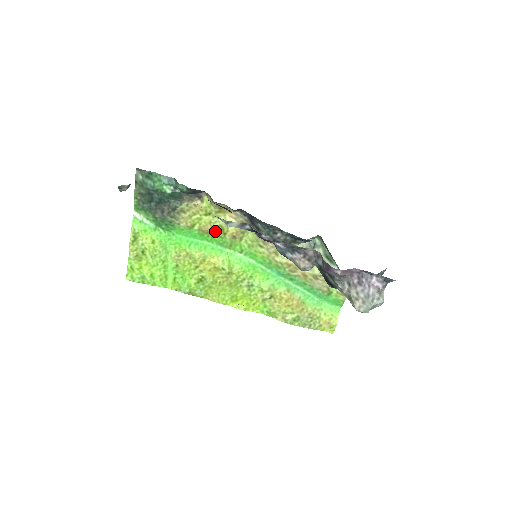
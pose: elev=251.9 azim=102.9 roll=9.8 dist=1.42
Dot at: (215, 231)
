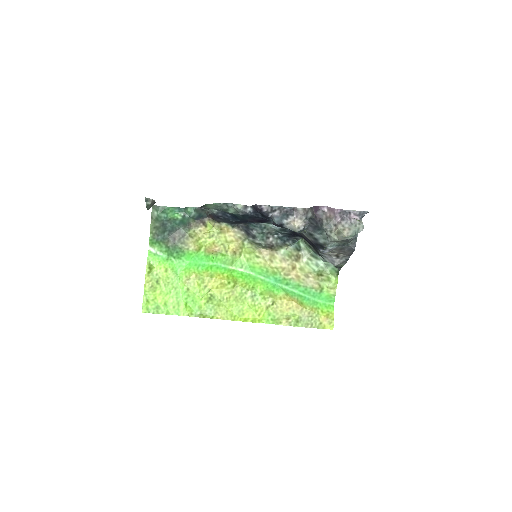
Dot at: (218, 250)
